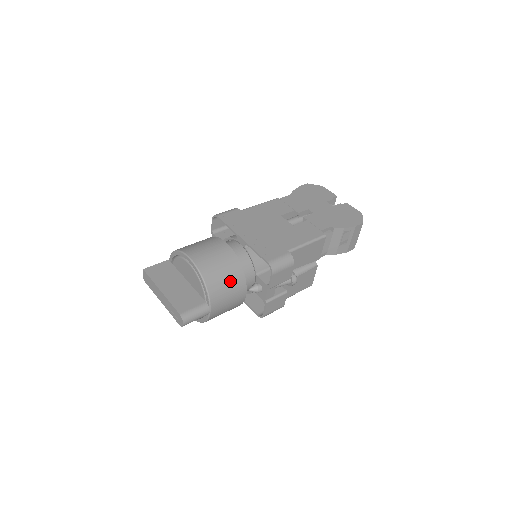
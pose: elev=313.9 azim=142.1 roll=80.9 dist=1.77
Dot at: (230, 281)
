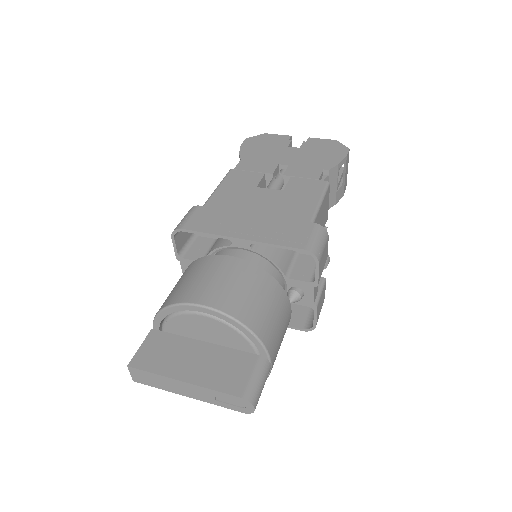
Dot at: (272, 305)
